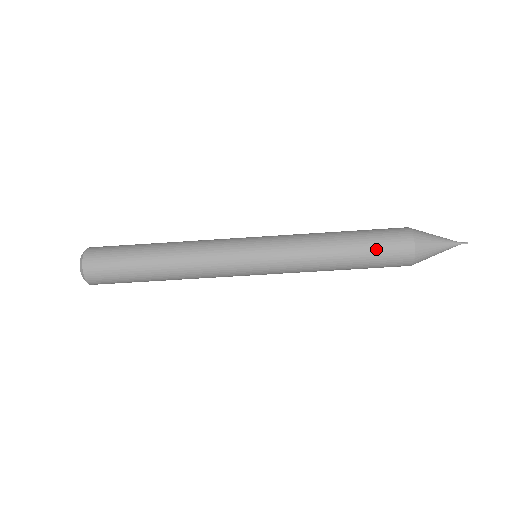
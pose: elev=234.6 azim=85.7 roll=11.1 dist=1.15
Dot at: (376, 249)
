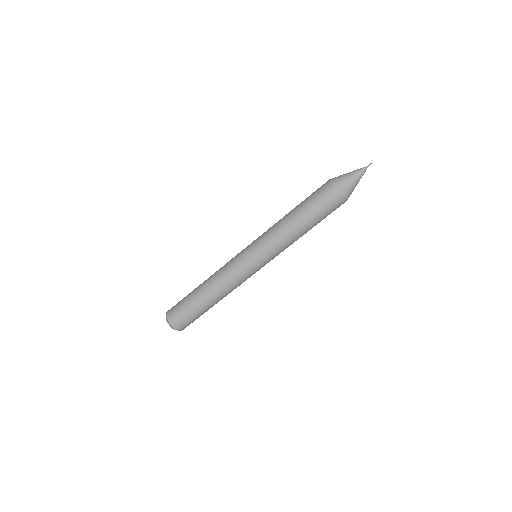
Dot at: (319, 211)
